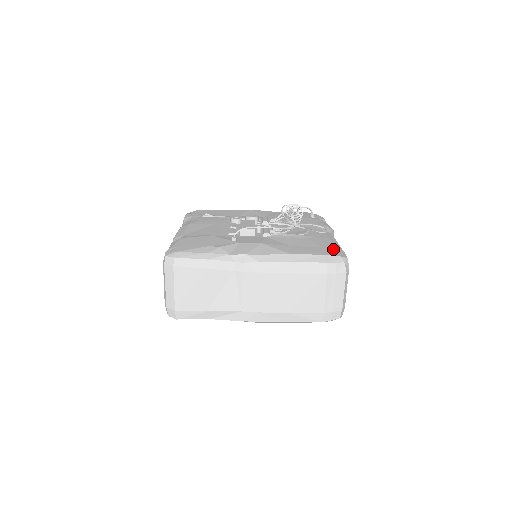
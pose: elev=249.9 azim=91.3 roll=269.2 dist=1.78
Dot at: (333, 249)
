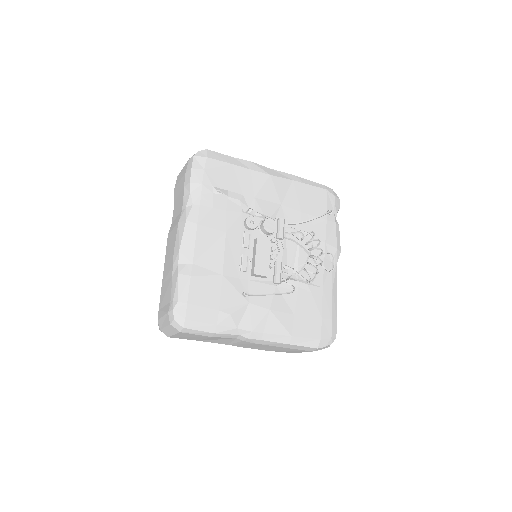
Dot at: (329, 322)
